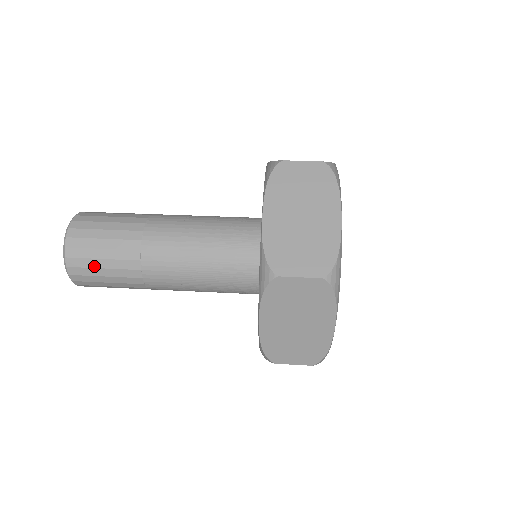
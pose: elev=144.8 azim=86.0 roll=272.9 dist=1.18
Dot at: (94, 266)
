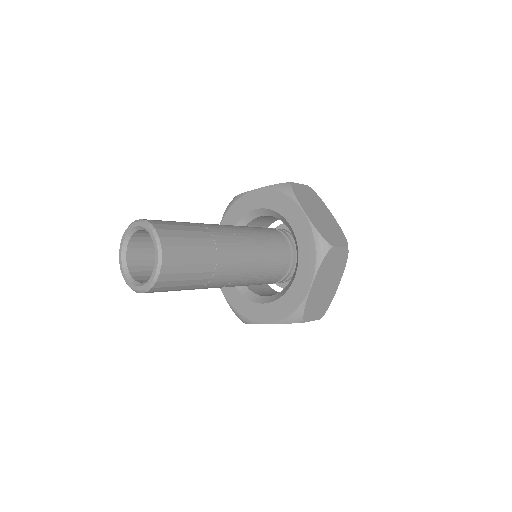
Dot at: (184, 263)
